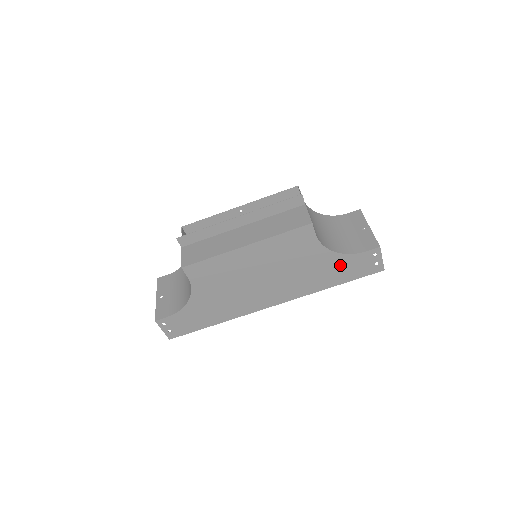
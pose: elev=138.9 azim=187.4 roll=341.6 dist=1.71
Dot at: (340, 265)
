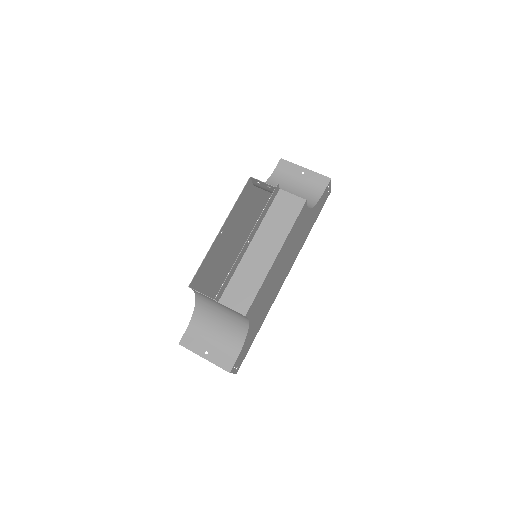
Dot at: (315, 212)
